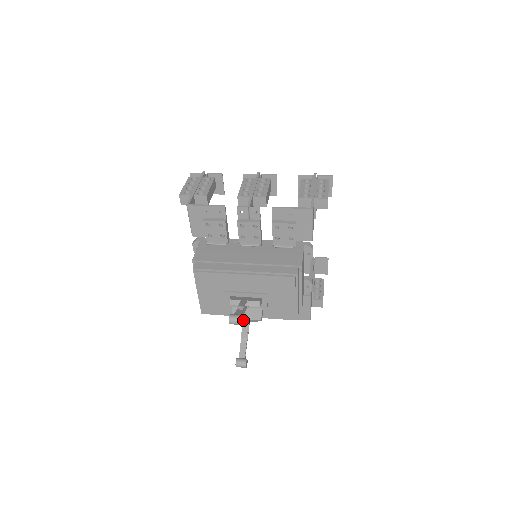
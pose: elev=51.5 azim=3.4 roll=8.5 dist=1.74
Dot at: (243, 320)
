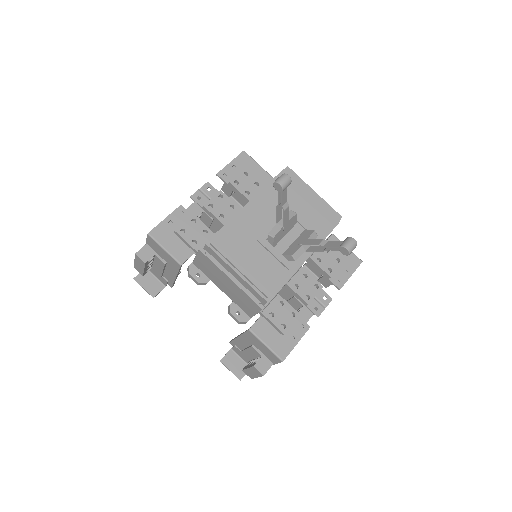
Dot at: (302, 244)
